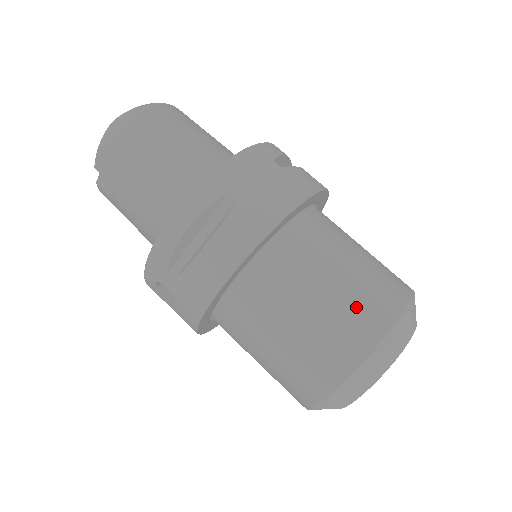
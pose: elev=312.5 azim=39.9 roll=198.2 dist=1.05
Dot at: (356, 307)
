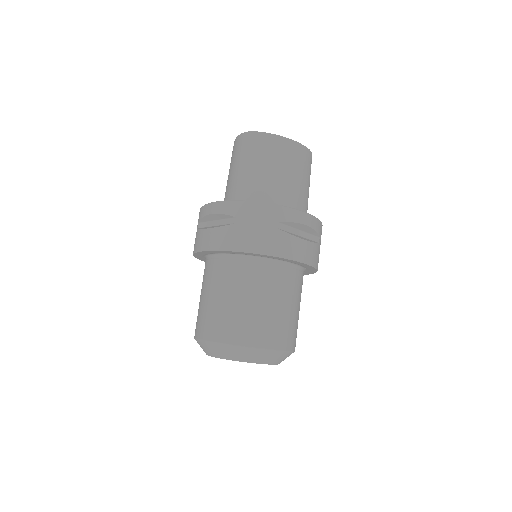
Dot at: (232, 320)
